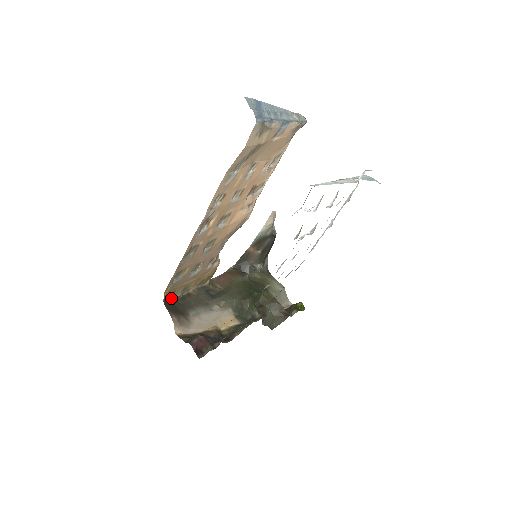
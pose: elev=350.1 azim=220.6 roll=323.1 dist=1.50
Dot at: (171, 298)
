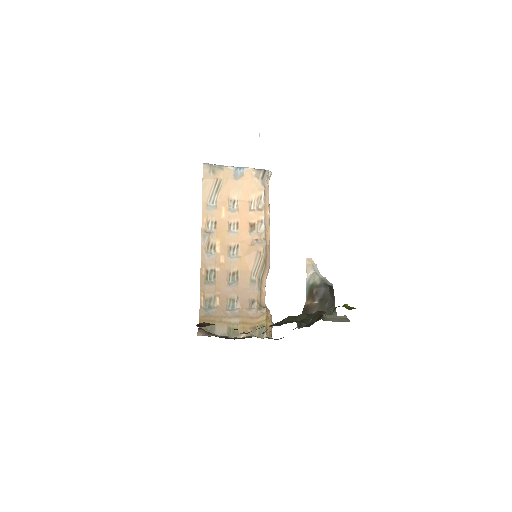
Dot at: occluded
